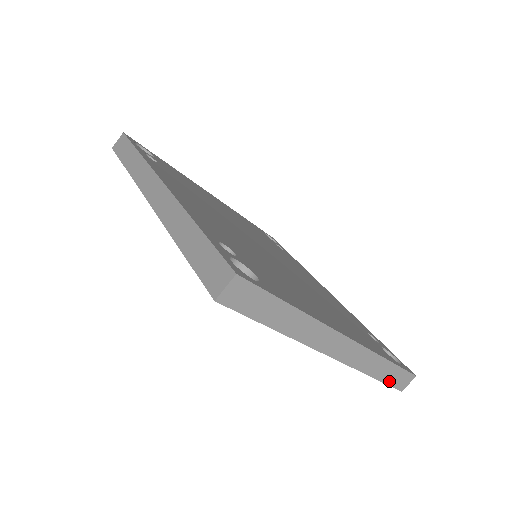
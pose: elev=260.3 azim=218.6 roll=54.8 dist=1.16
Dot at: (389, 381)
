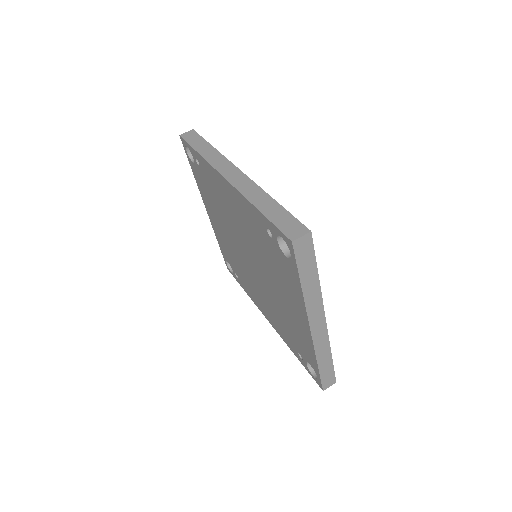
Dot at: (323, 375)
